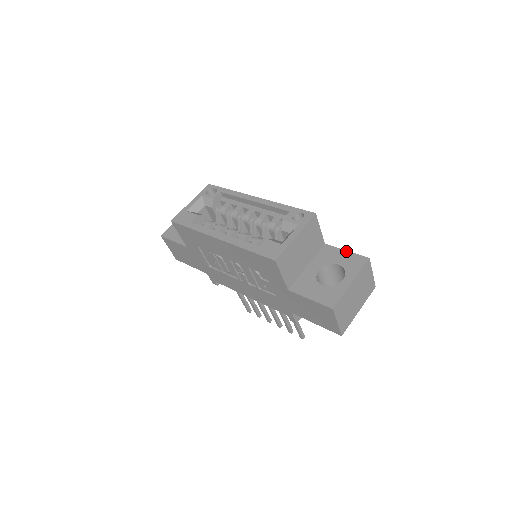
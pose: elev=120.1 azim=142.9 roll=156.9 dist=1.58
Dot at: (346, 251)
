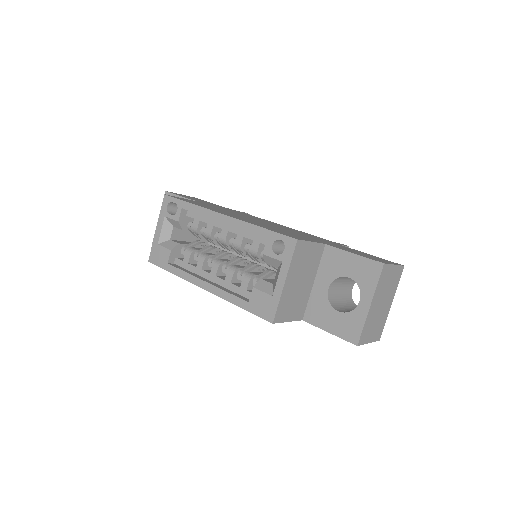
Dot at: (353, 255)
